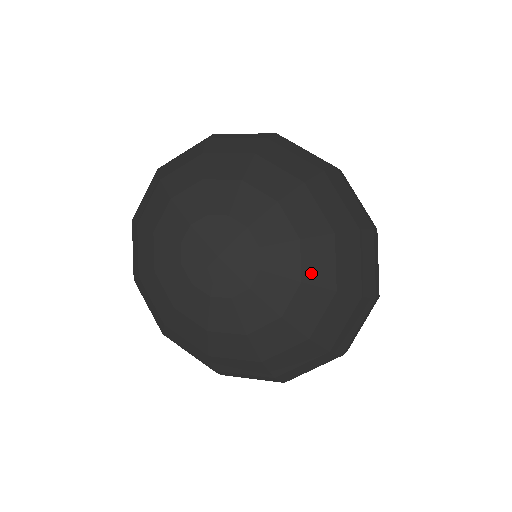
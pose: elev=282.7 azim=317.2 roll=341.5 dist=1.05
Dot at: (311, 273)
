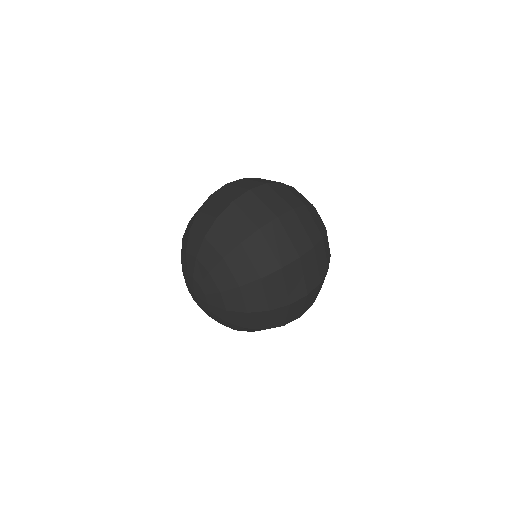
Dot at: (225, 325)
